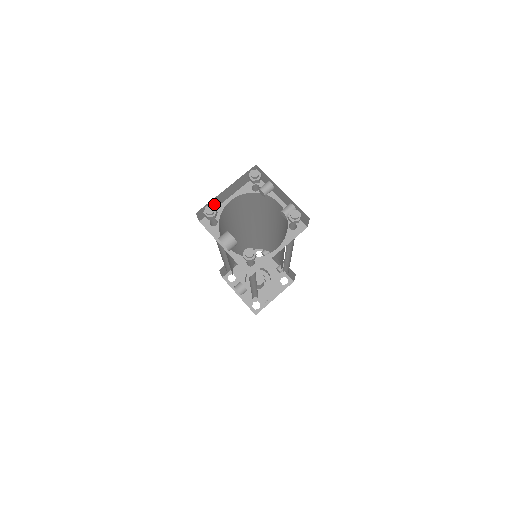
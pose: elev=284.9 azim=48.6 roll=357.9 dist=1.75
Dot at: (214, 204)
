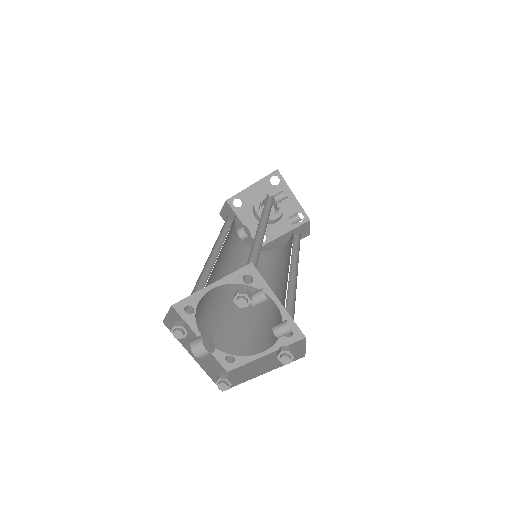
Dot at: occluded
